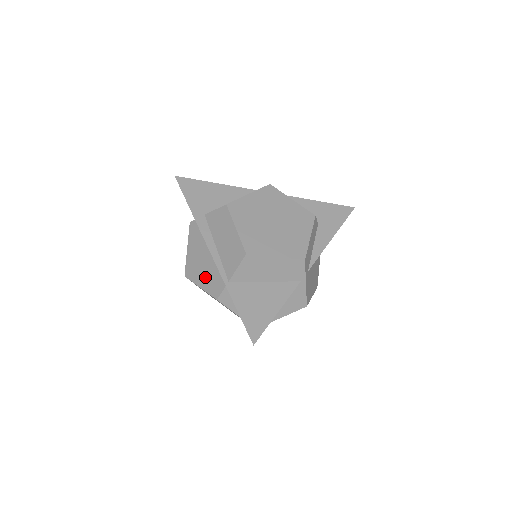
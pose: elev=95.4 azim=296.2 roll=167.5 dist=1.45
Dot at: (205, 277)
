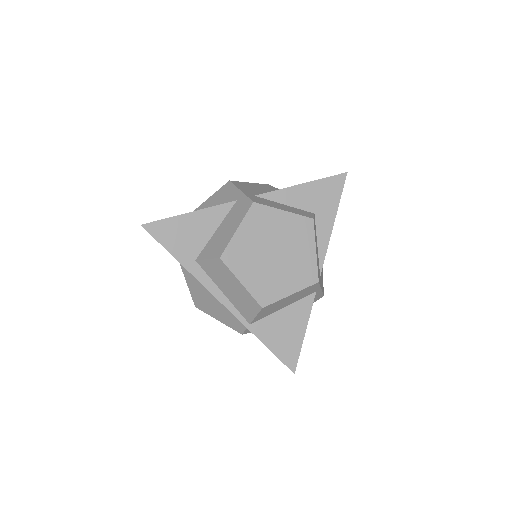
Dot at: (220, 314)
